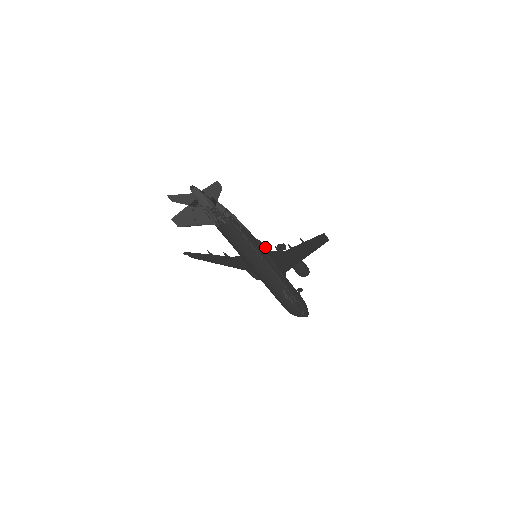
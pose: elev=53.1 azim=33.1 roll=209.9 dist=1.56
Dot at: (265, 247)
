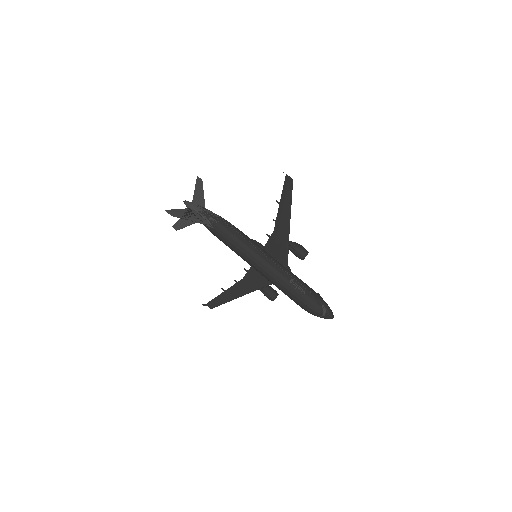
Dot at: (261, 245)
